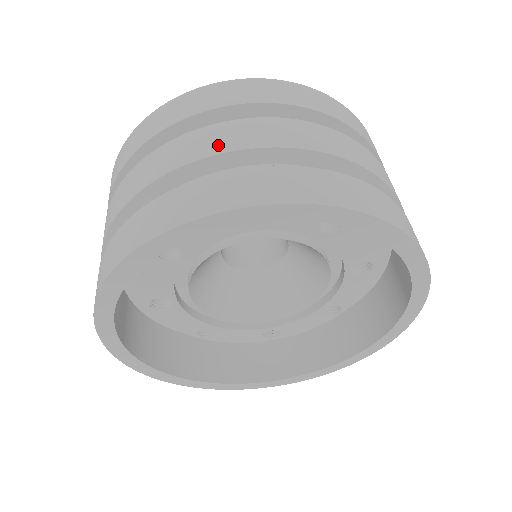
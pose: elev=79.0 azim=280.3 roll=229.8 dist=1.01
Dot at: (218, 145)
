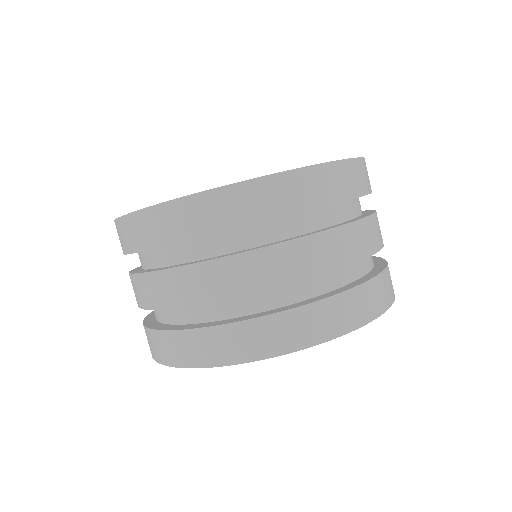
Dot at: (226, 289)
